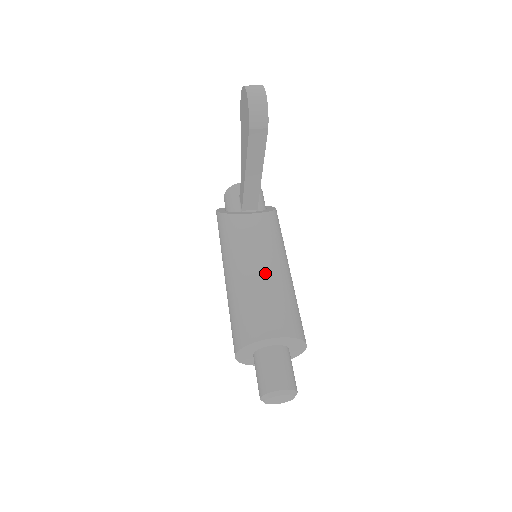
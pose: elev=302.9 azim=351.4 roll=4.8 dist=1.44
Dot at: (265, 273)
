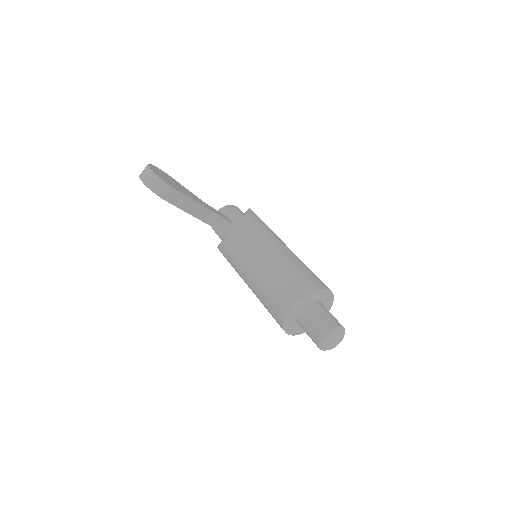
Dot at: (261, 267)
